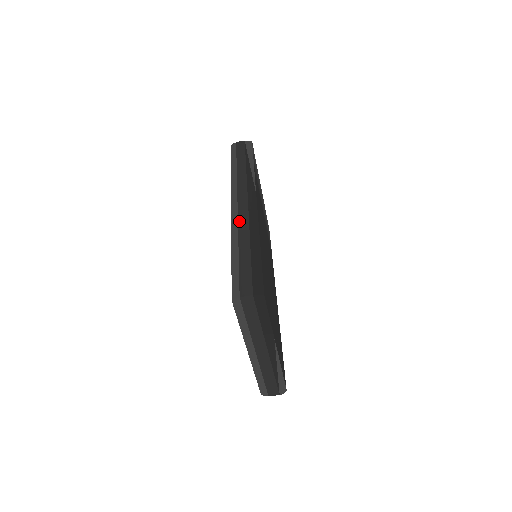
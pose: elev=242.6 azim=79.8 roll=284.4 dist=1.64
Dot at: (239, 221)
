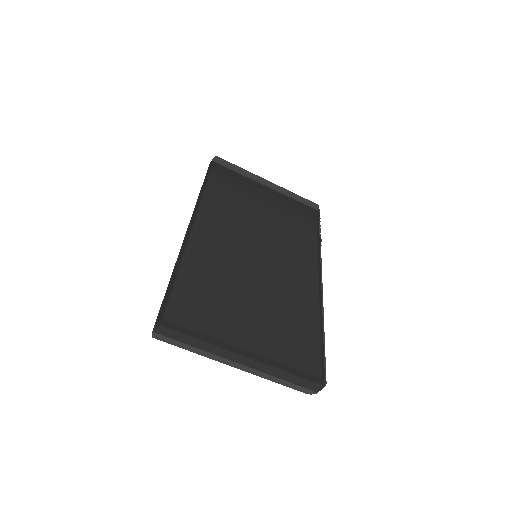
Dot at: occluded
